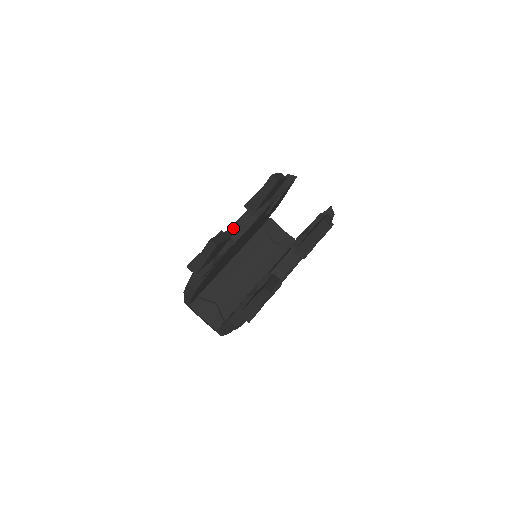
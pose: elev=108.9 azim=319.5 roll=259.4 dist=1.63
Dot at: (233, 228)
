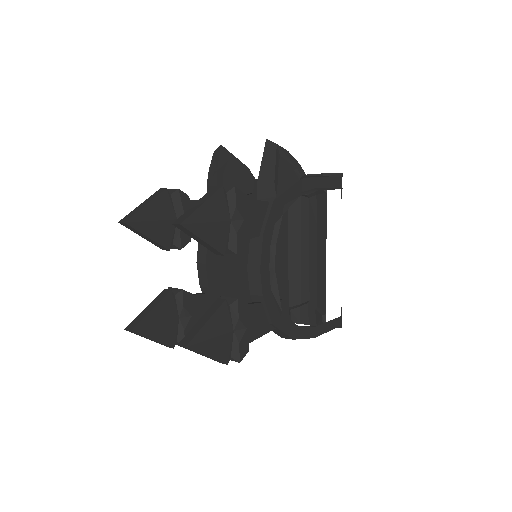
Dot at: (197, 263)
